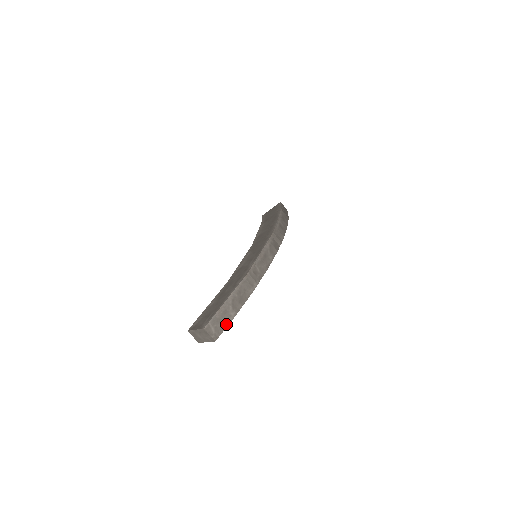
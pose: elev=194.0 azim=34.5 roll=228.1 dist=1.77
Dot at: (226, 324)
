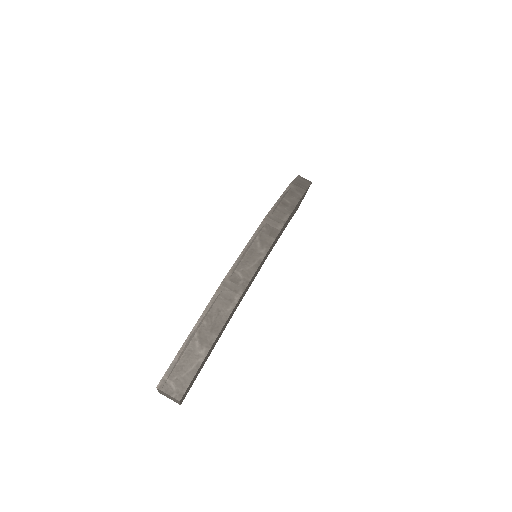
Dot at: (193, 370)
